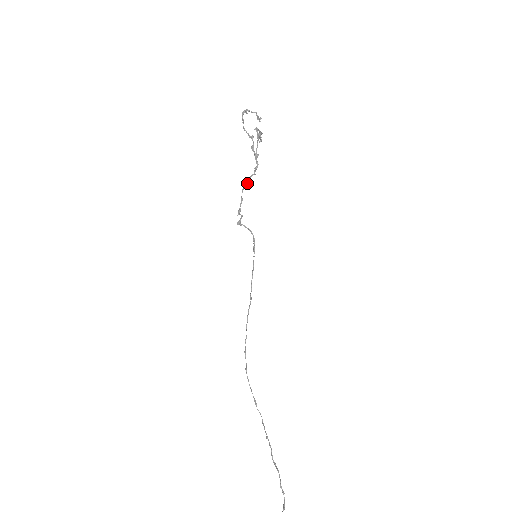
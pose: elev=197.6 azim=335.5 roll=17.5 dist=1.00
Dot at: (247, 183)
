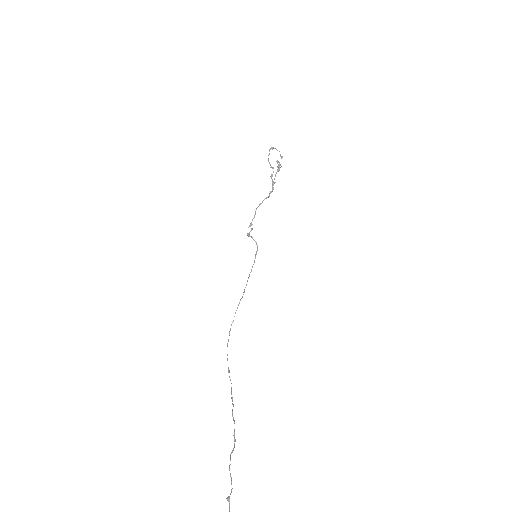
Dot at: occluded
